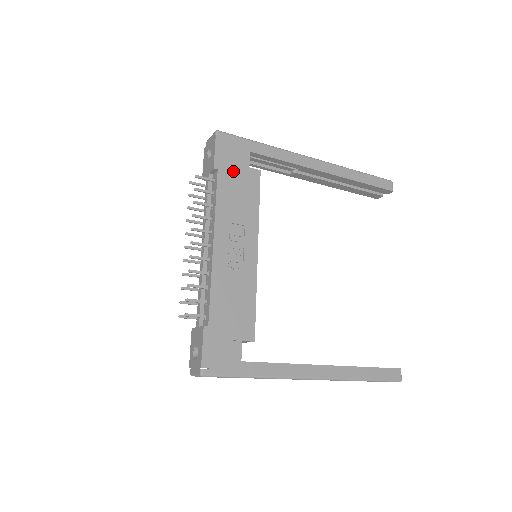
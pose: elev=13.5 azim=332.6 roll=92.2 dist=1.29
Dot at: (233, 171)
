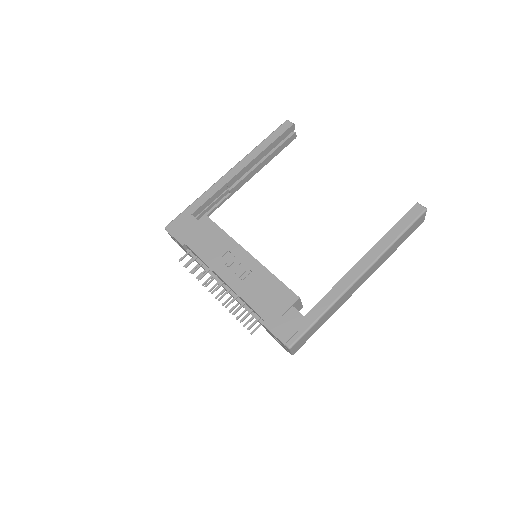
Dot at: (193, 234)
